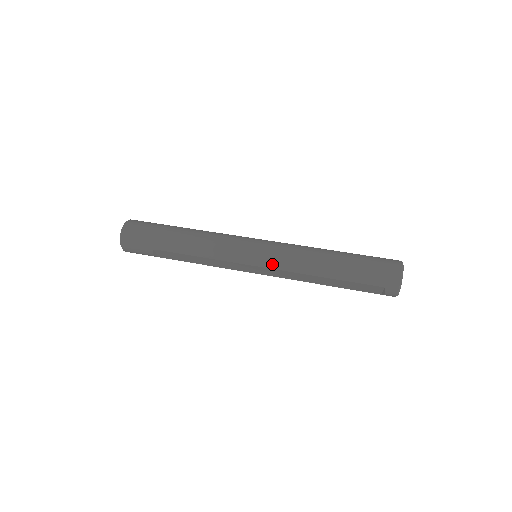
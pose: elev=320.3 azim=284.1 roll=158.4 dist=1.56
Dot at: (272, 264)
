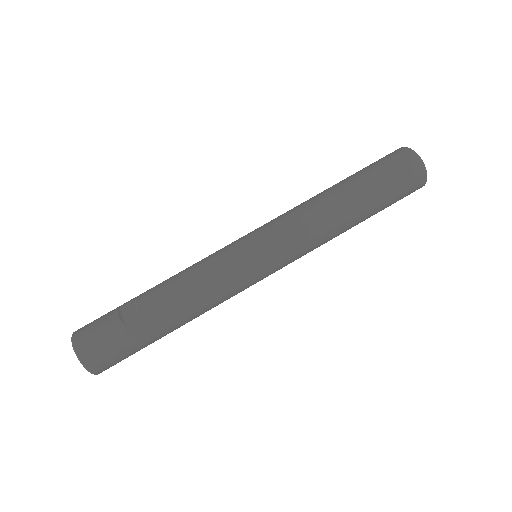
Dot at: occluded
